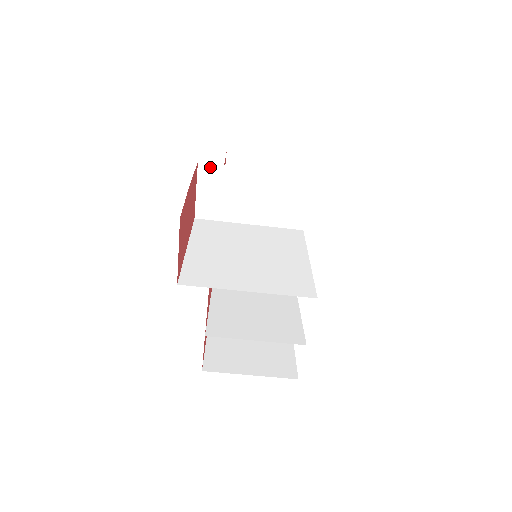
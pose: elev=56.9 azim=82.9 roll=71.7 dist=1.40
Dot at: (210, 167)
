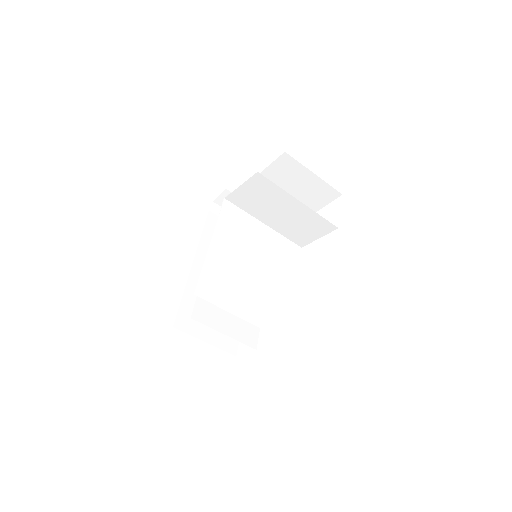
Dot at: (265, 180)
